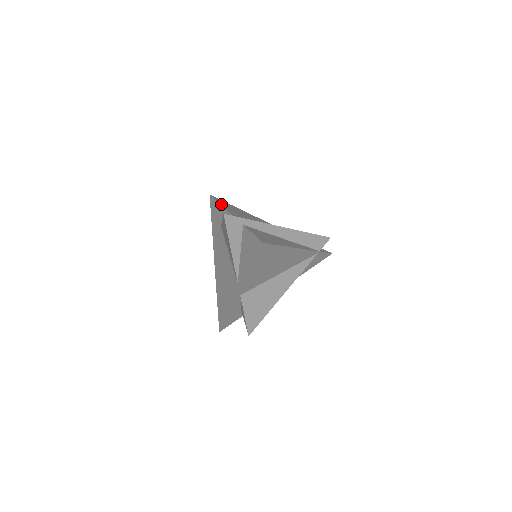
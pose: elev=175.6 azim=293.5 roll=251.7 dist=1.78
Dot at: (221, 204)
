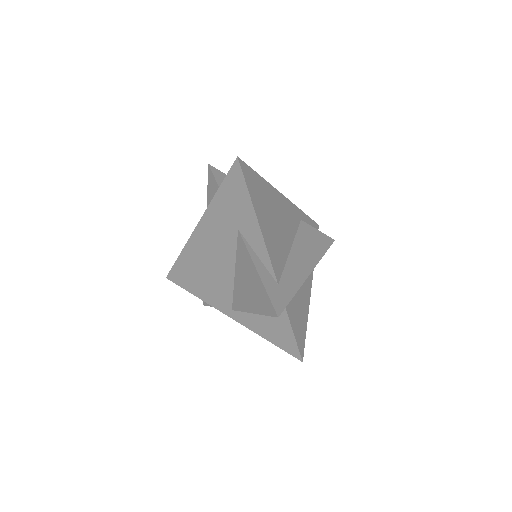
Dot at: (255, 209)
